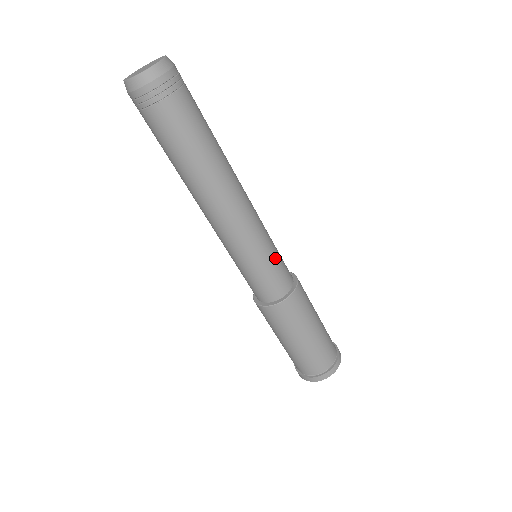
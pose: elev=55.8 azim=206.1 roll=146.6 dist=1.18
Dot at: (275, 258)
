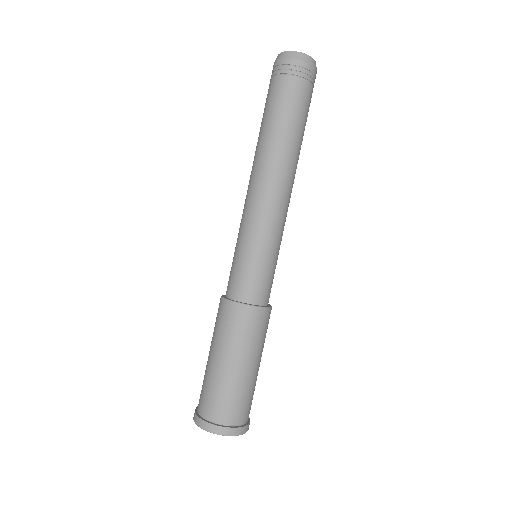
Dot at: (261, 262)
